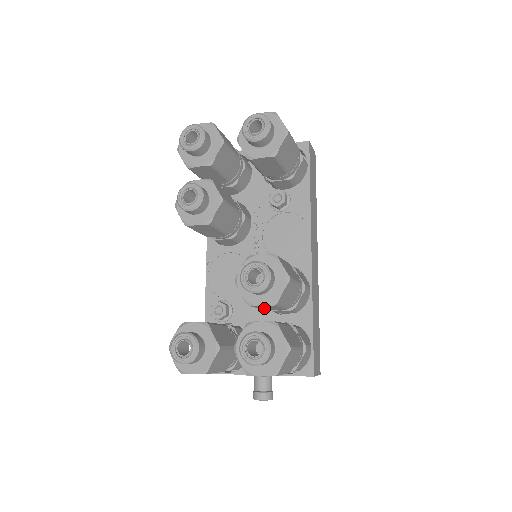
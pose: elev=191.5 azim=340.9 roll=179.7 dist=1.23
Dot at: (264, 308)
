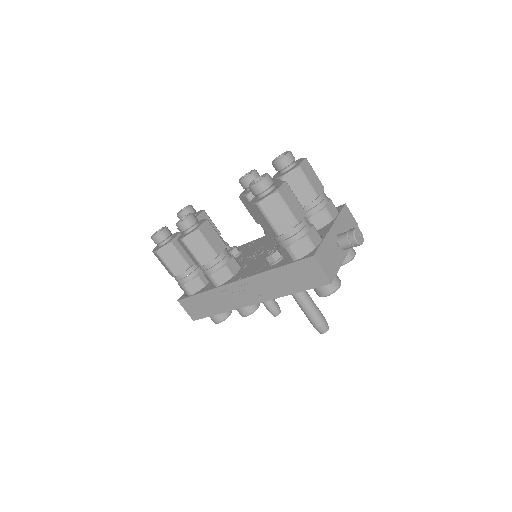
Dot at: occluded
